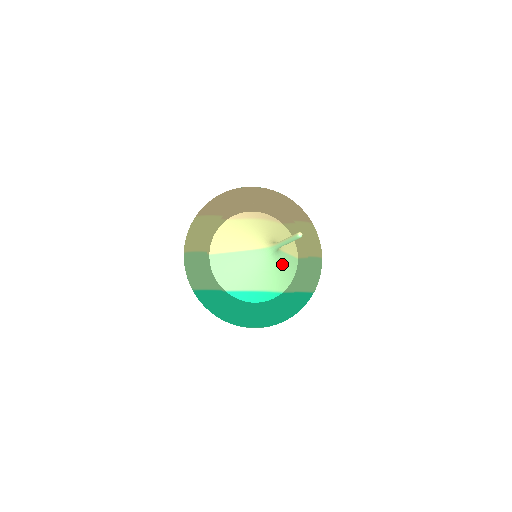
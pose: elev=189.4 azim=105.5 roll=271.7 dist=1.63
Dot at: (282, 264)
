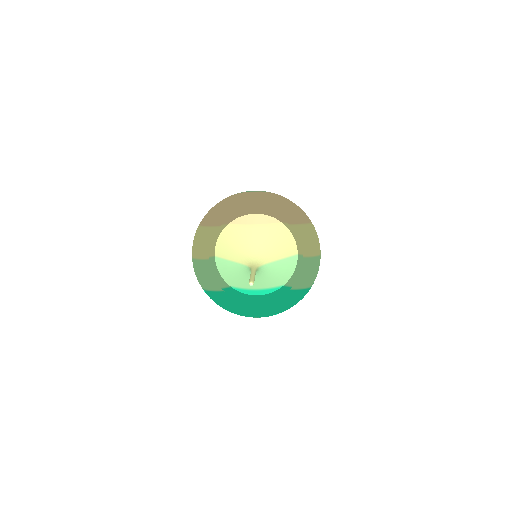
Dot at: (272, 271)
